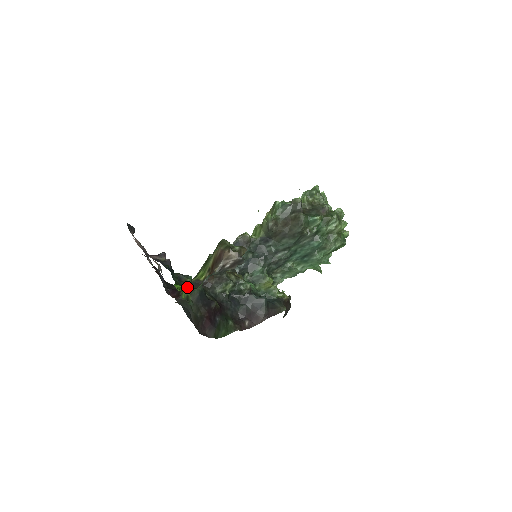
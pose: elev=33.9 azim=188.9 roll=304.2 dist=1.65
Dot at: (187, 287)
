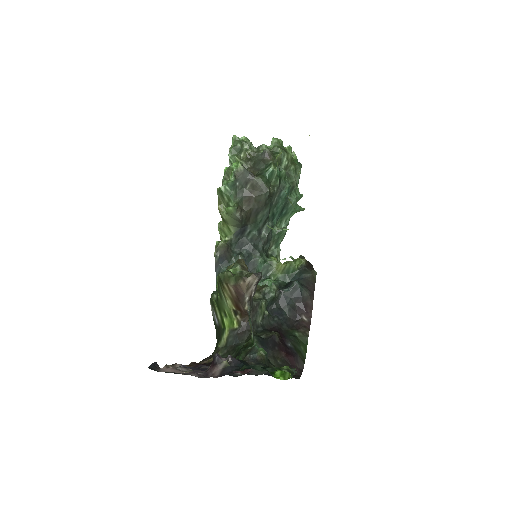
Dot at: (267, 359)
